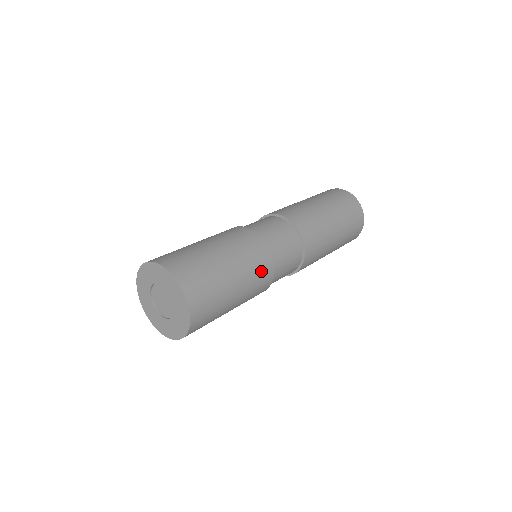
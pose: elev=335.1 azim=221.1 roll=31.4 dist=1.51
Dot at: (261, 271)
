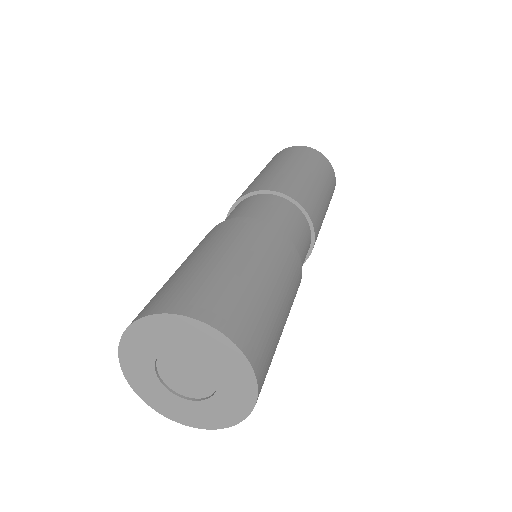
Dot at: (270, 241)
